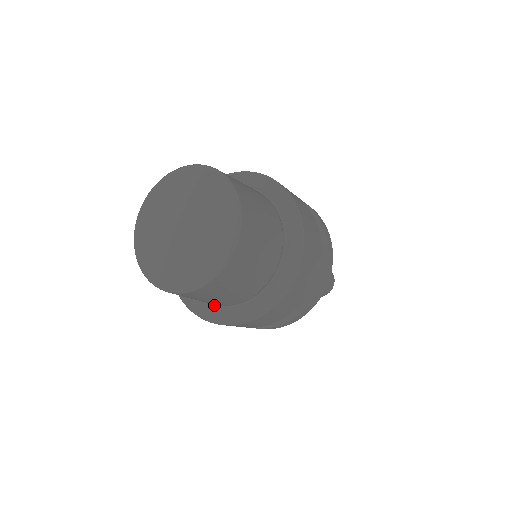
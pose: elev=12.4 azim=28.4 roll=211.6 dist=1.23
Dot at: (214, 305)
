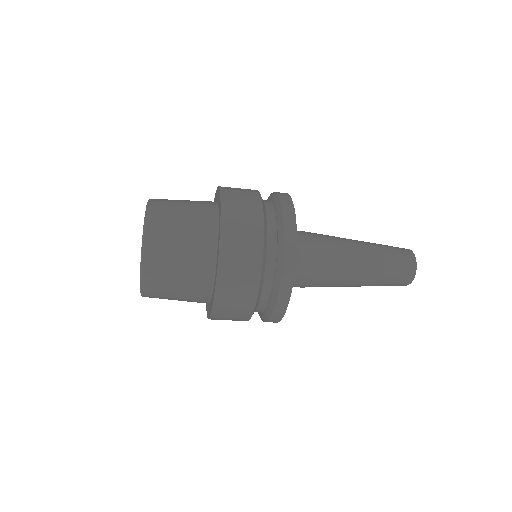
Dot at: occluded
